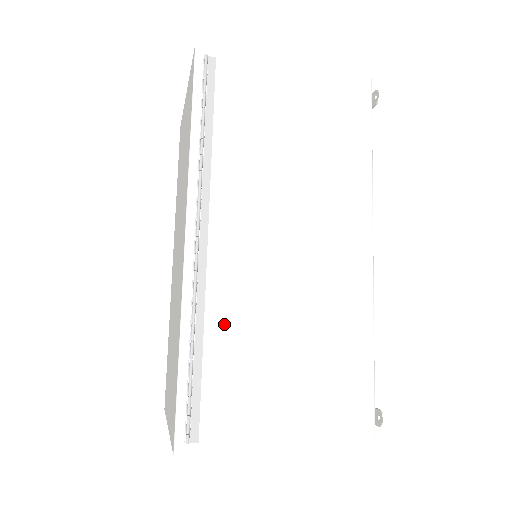
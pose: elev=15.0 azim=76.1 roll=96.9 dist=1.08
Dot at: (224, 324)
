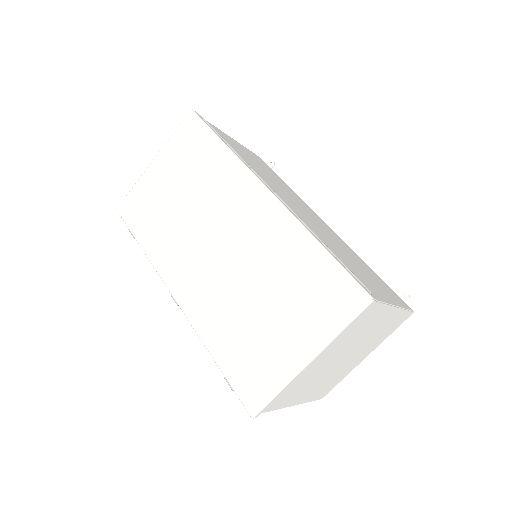
Dot at: (319, 237)
